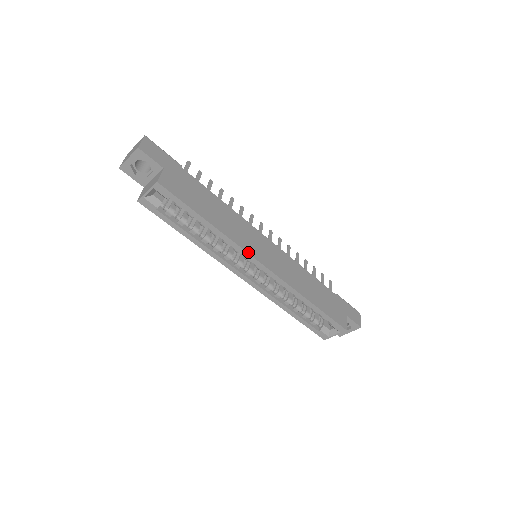
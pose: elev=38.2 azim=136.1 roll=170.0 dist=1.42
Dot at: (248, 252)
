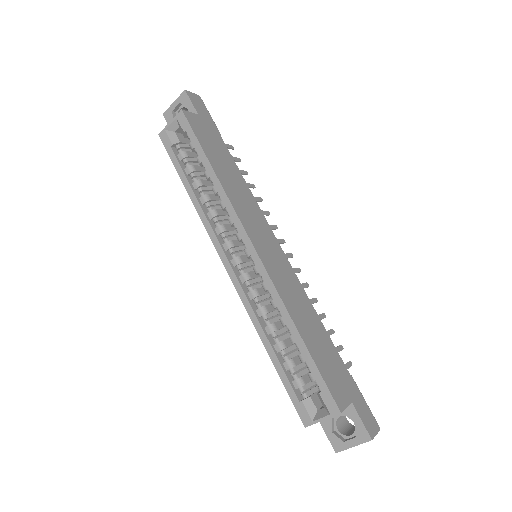
Dot at: (241, 221)
